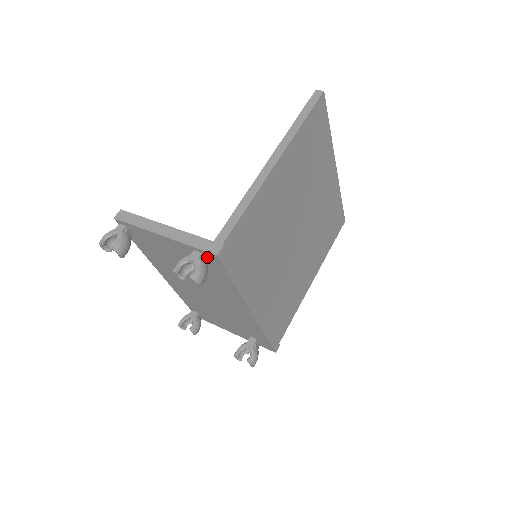
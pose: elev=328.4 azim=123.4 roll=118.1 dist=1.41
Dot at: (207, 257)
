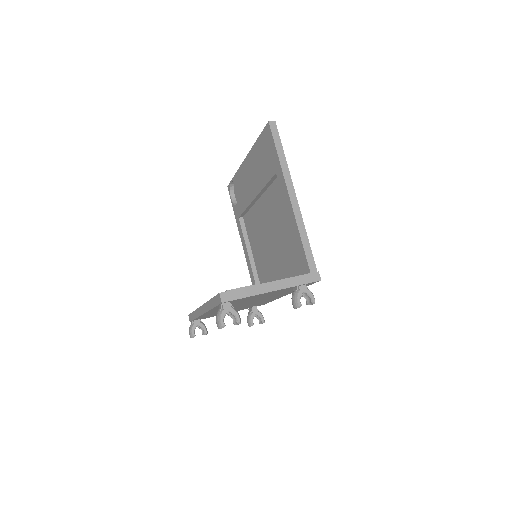
Dot at: (306, 284)
